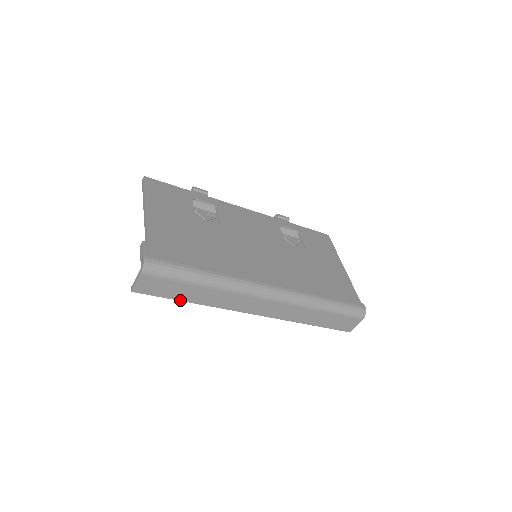
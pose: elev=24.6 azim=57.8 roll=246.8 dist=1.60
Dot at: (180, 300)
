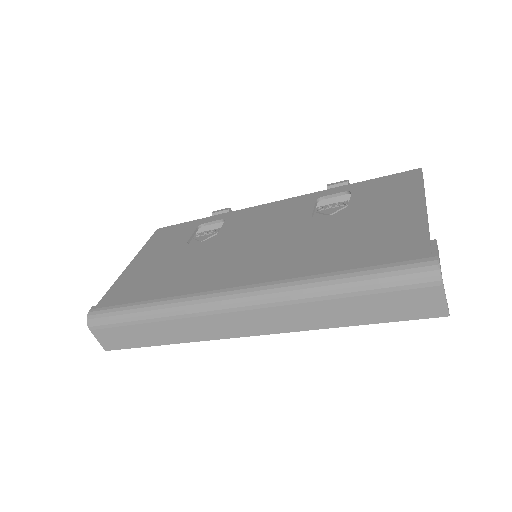
Dot at: (151, 345)
